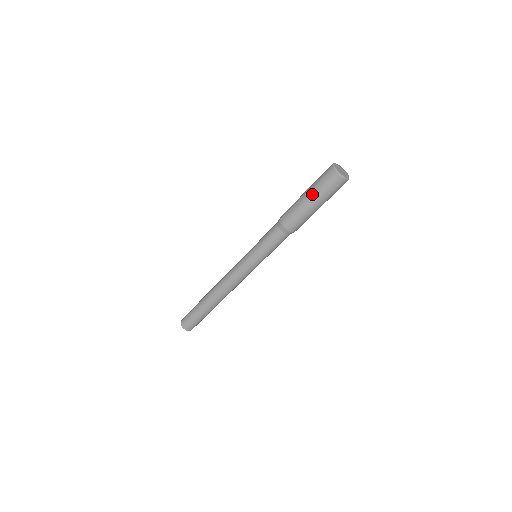
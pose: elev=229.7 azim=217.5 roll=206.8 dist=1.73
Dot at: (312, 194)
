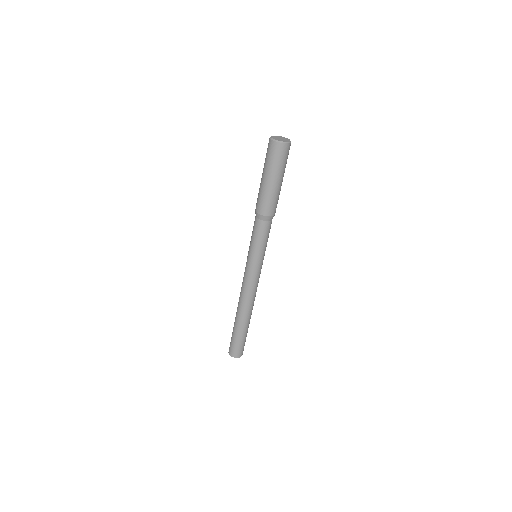
Dot at: (267, 173)
